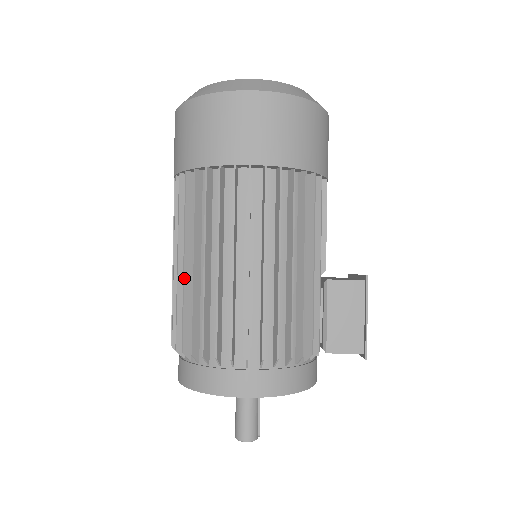
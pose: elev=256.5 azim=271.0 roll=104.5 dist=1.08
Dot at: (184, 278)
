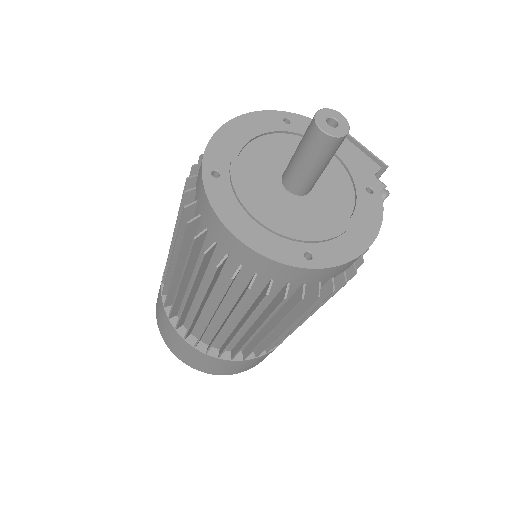
Dot at: (173, 250)
